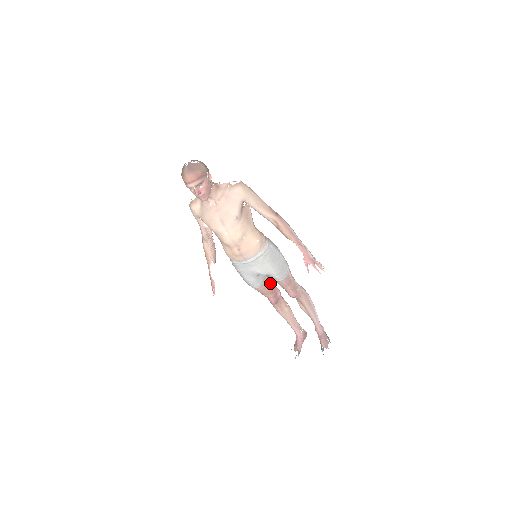
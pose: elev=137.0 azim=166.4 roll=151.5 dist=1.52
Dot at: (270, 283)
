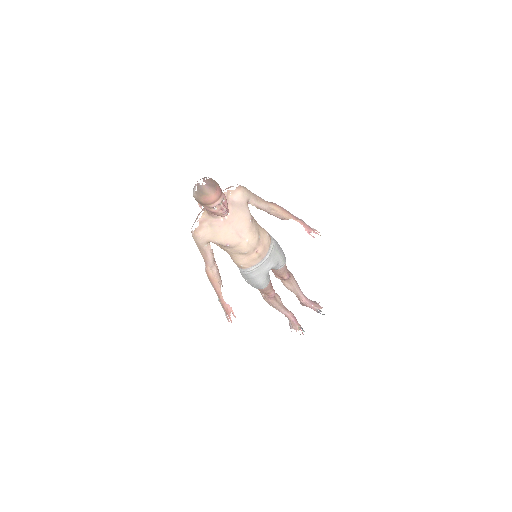
Dot at: occluded
